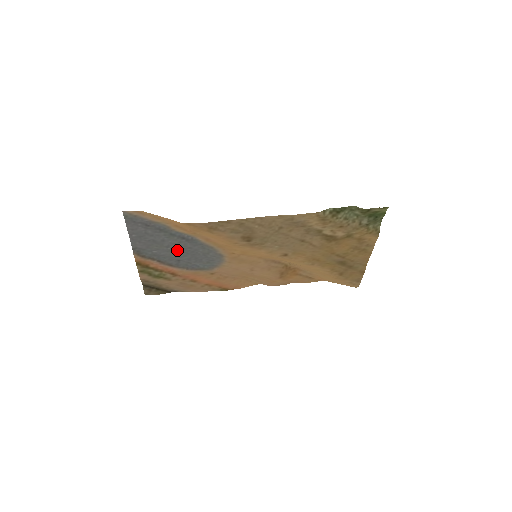
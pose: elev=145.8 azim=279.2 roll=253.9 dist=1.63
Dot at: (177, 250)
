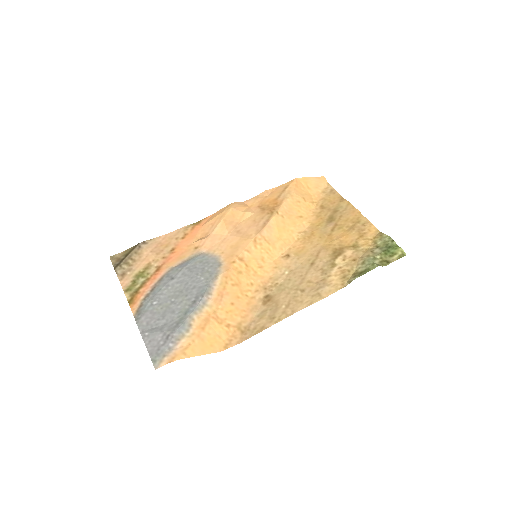
Dot at: (179, 293)
